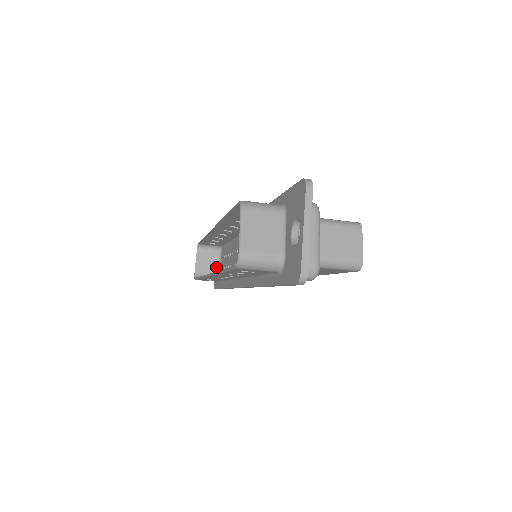
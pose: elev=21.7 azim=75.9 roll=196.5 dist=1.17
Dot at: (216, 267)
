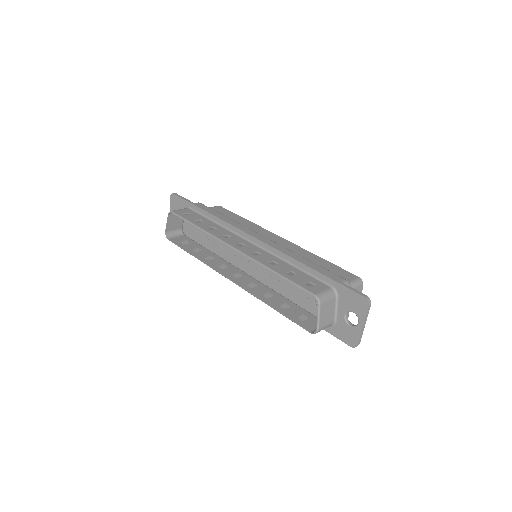
Dot at: (181, 224)
